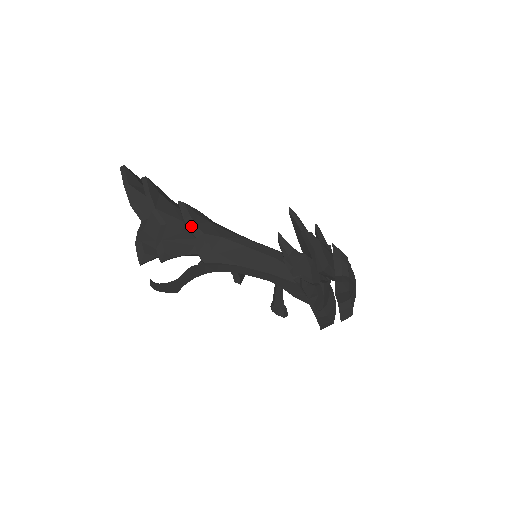
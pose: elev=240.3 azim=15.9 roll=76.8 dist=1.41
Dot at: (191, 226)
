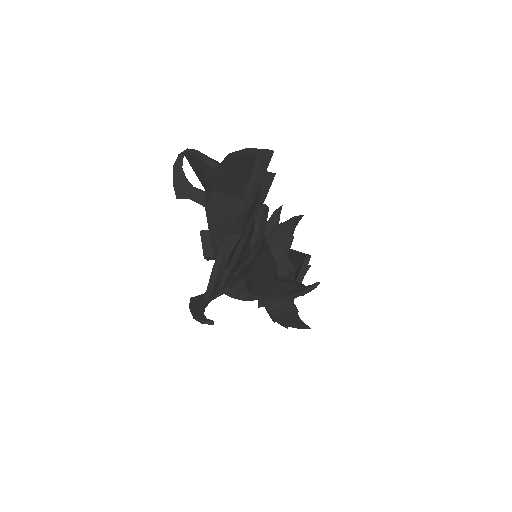
Dot at: (258, 241)
